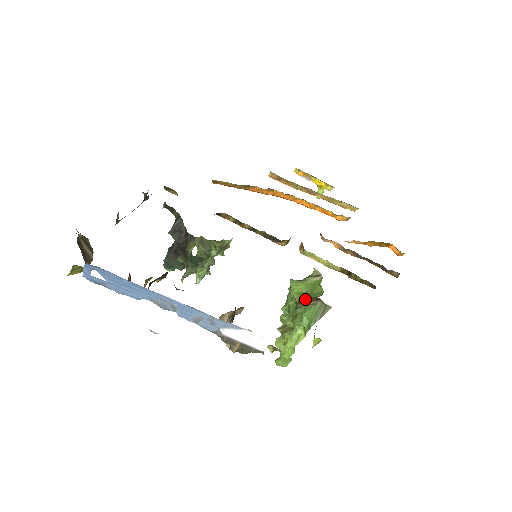
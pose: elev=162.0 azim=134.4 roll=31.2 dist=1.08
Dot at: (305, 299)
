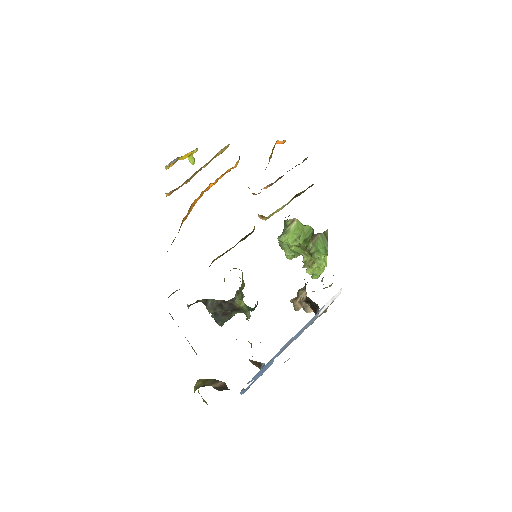
Dot at: (307, 241)
